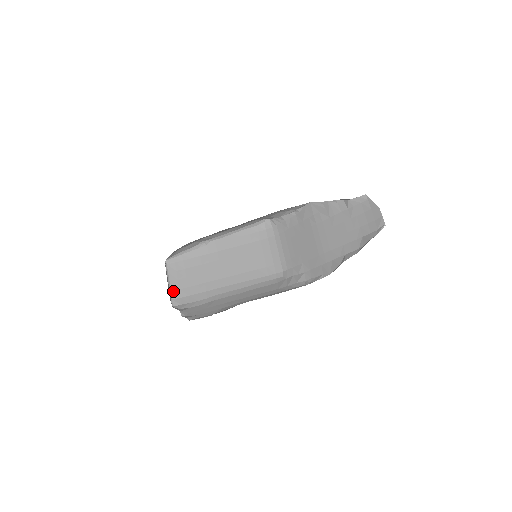
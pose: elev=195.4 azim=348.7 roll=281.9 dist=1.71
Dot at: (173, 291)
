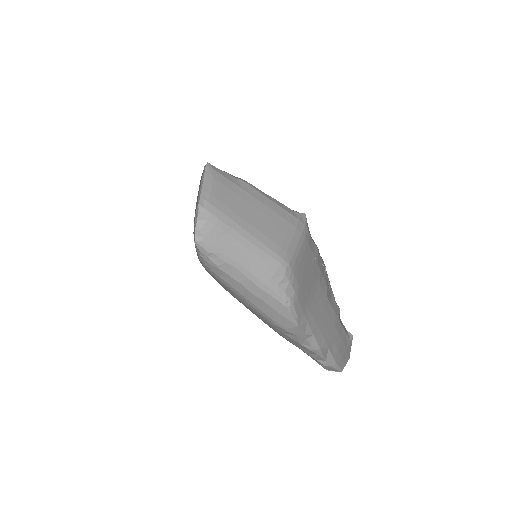
Dot at: (204, 192)
